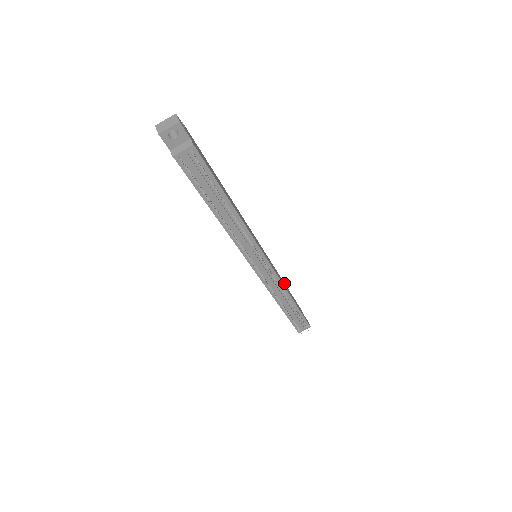
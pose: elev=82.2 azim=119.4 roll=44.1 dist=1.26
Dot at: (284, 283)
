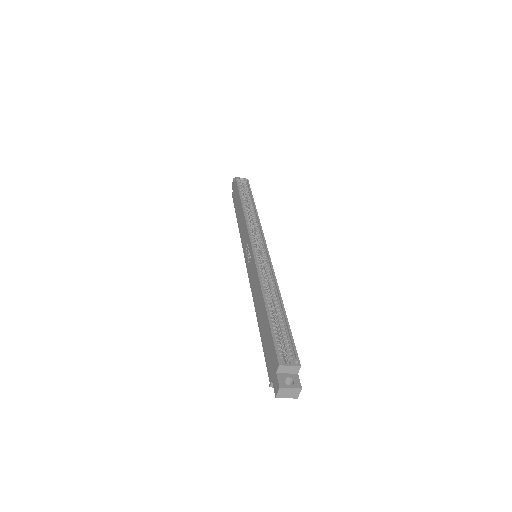
Dot at: (255, 209)
